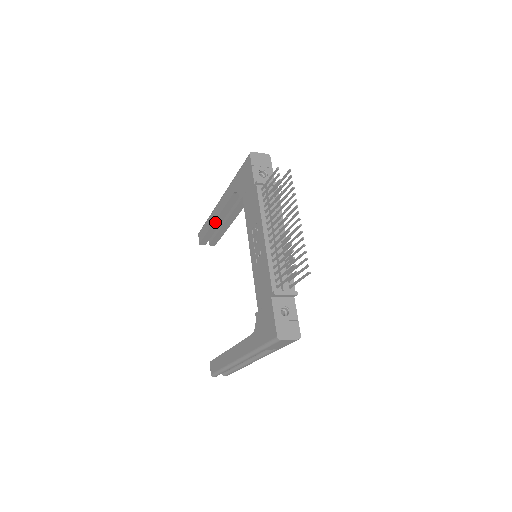
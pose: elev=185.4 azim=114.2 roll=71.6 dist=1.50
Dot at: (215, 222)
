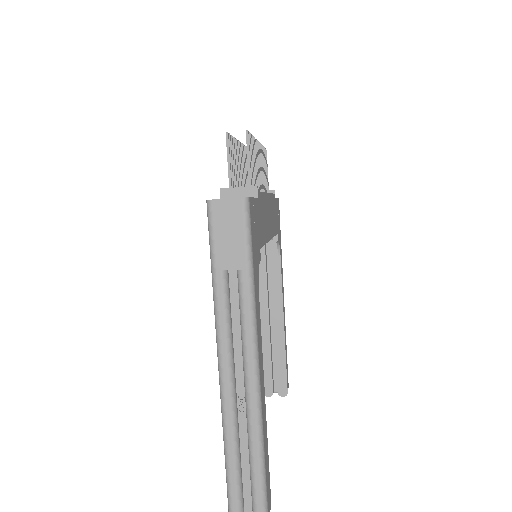
Dot at: (261, 329)
